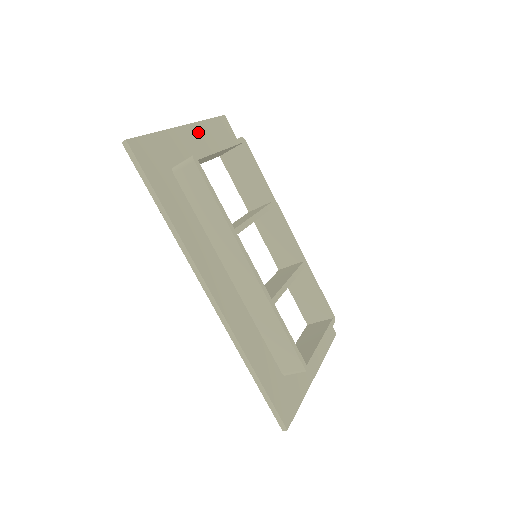
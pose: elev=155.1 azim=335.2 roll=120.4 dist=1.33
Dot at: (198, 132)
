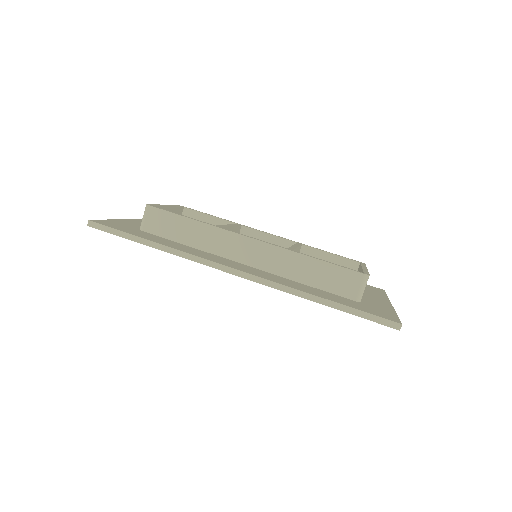
Dot at: occluded
